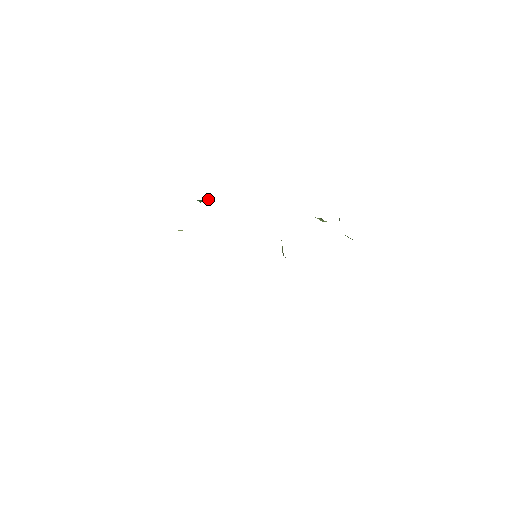
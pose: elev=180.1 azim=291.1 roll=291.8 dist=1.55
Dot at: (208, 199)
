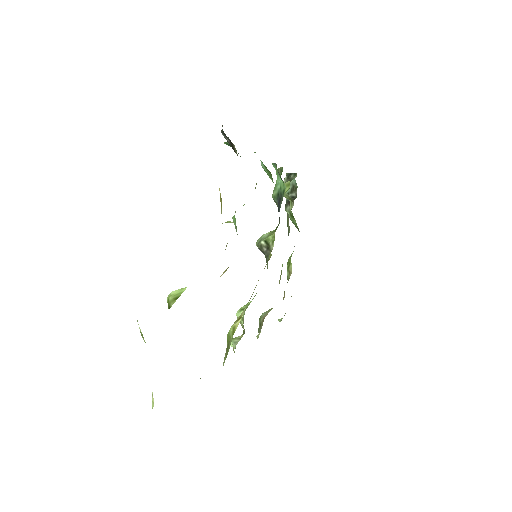
Dot at: occluded
